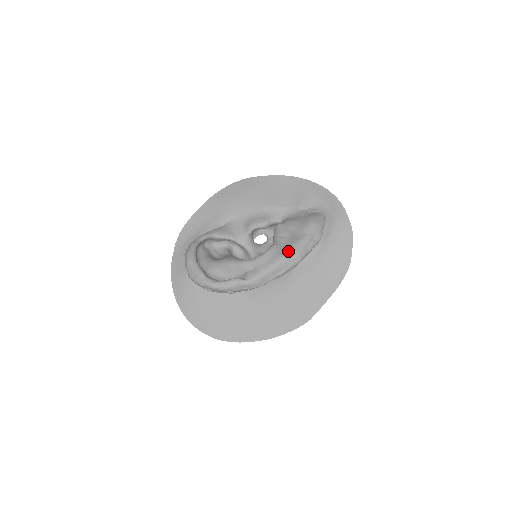
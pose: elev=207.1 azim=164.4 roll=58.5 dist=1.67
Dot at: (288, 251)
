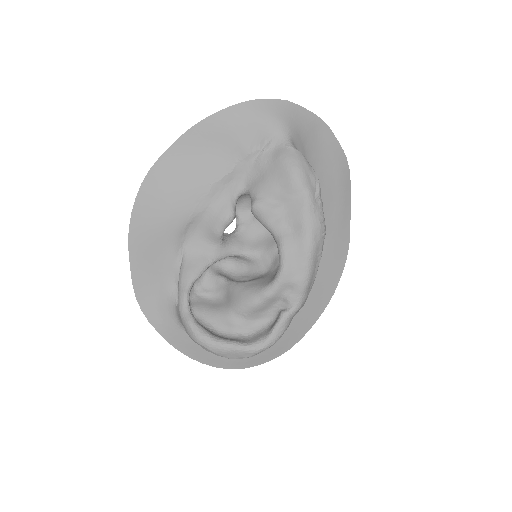
Dot at: (307, 235)
